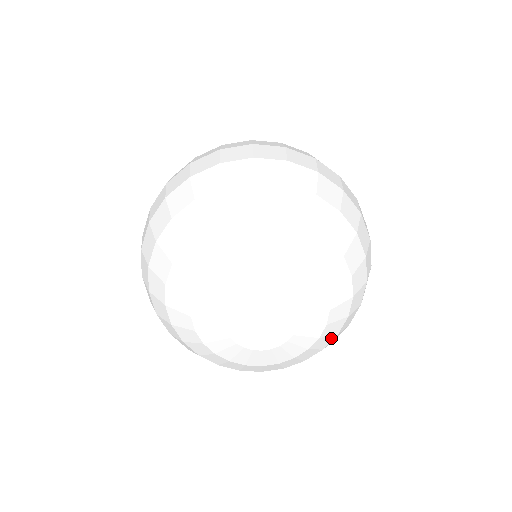
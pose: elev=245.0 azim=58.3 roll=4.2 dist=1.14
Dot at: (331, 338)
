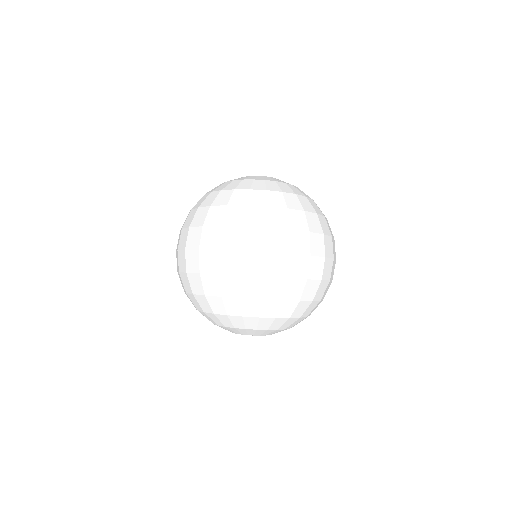
Dot at: occluded
